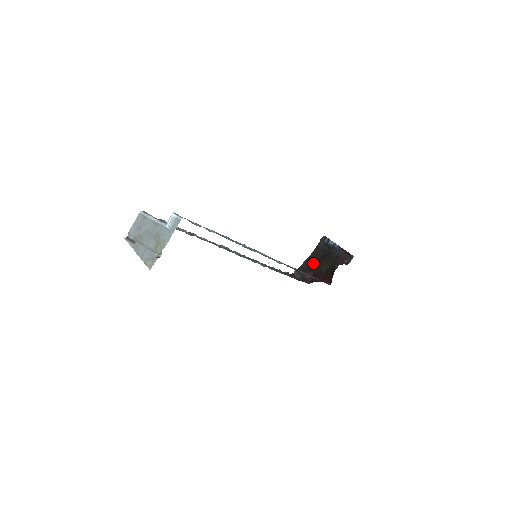
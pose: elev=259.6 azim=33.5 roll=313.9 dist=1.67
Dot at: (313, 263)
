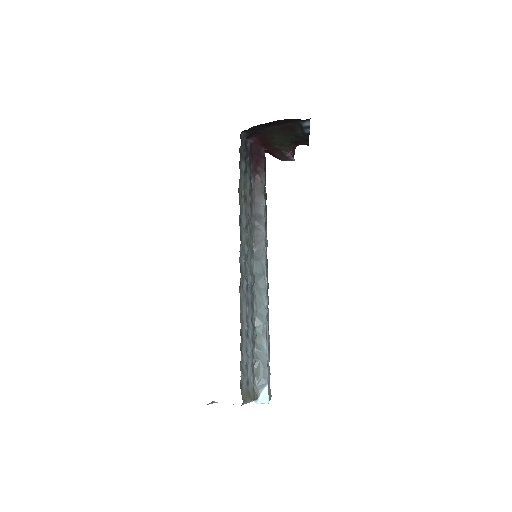
Dot at: (271, 126)
